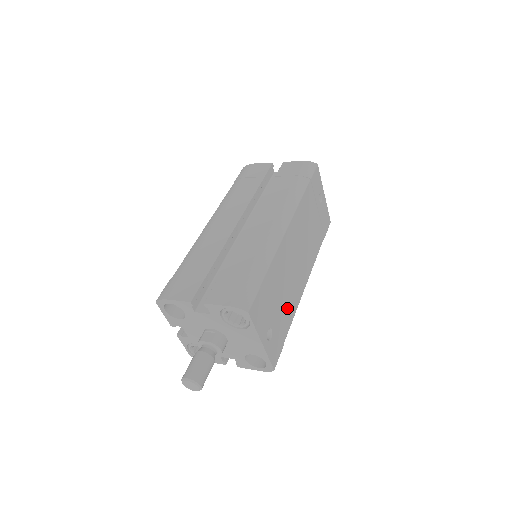
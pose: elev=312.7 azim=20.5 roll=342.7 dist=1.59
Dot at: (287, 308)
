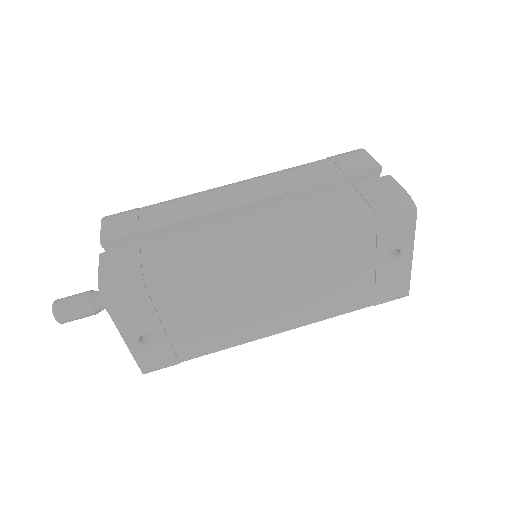
Dot at: (211, 334)
